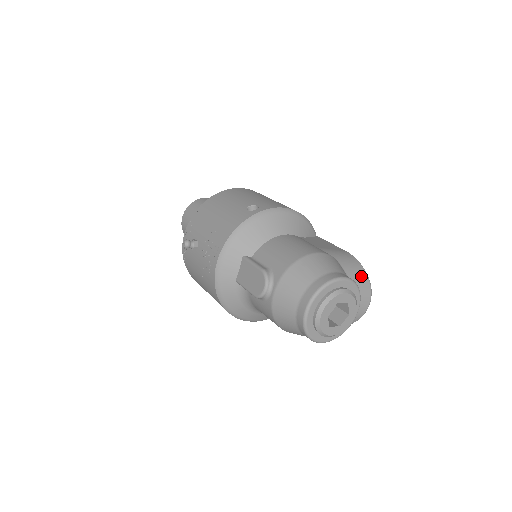
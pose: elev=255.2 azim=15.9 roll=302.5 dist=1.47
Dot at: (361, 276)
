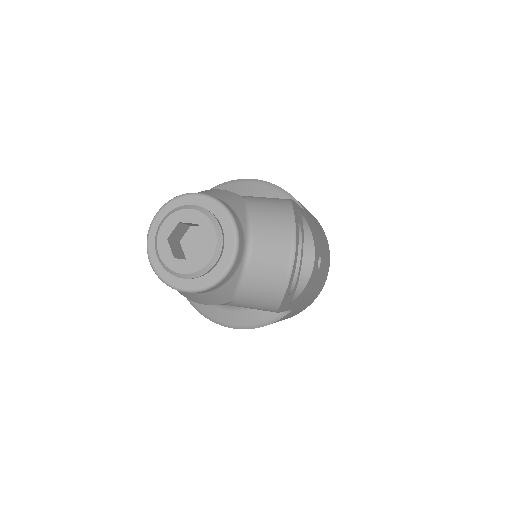
Dot at: (278, 213)
